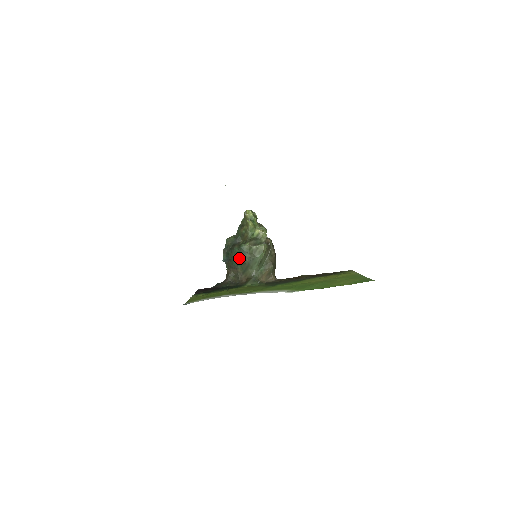
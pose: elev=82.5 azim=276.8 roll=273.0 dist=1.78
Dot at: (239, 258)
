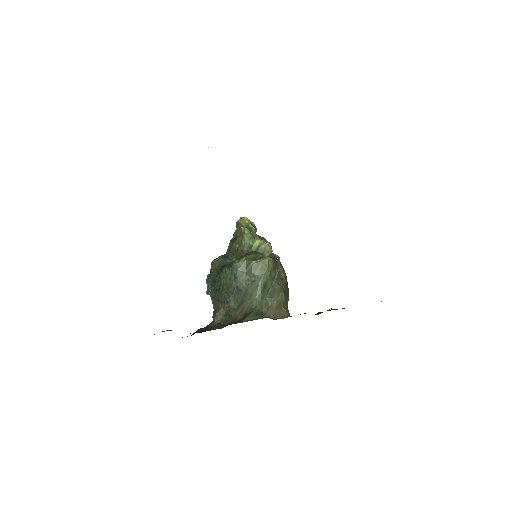
Dot at: (231, 283)
